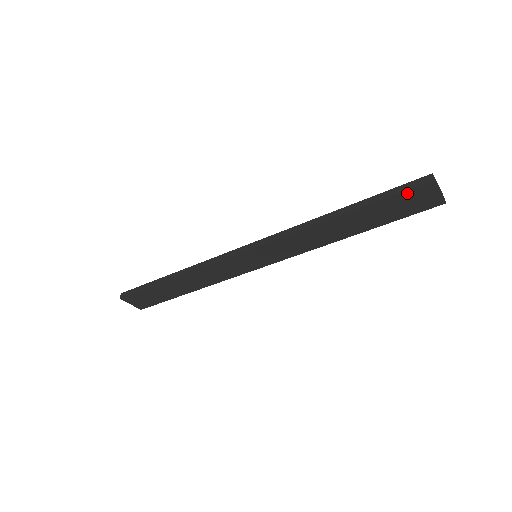
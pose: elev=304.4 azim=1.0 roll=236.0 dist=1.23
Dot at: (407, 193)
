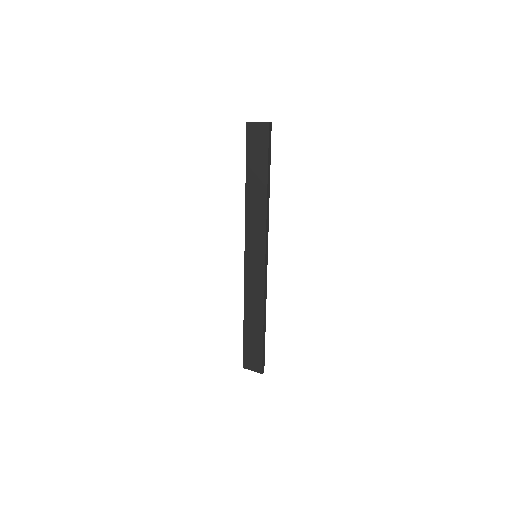
Dot at: (249, 140)
